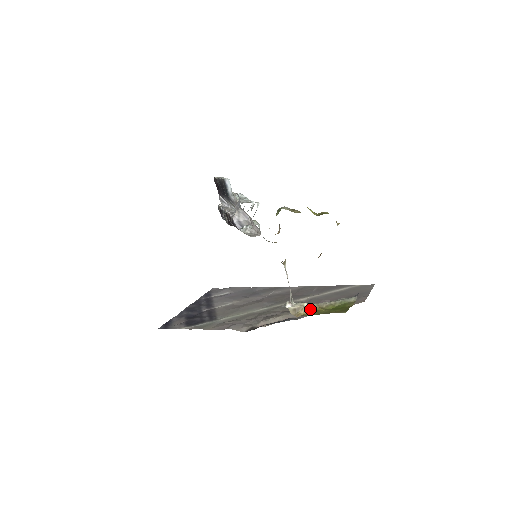
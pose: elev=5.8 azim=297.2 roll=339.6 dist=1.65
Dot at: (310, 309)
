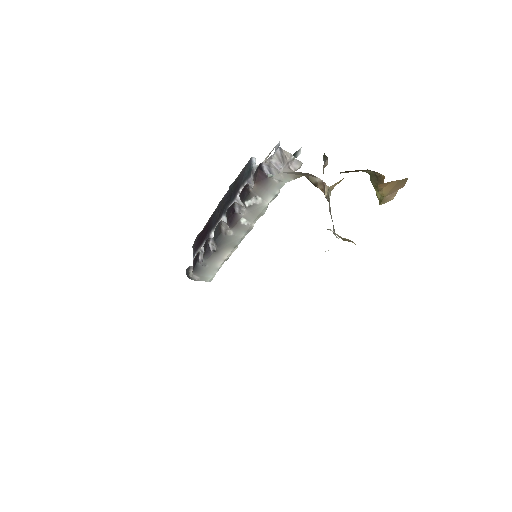
Dot at: occluded
